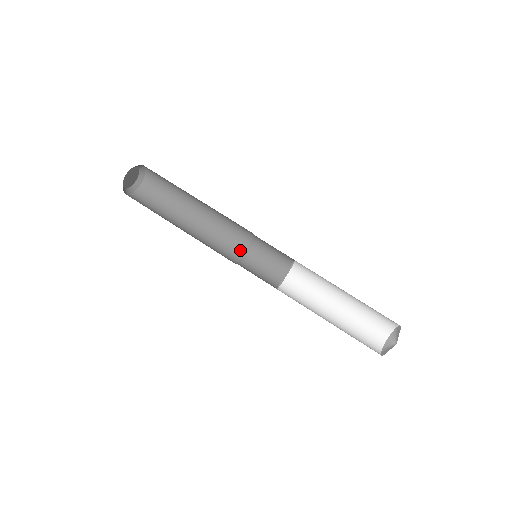
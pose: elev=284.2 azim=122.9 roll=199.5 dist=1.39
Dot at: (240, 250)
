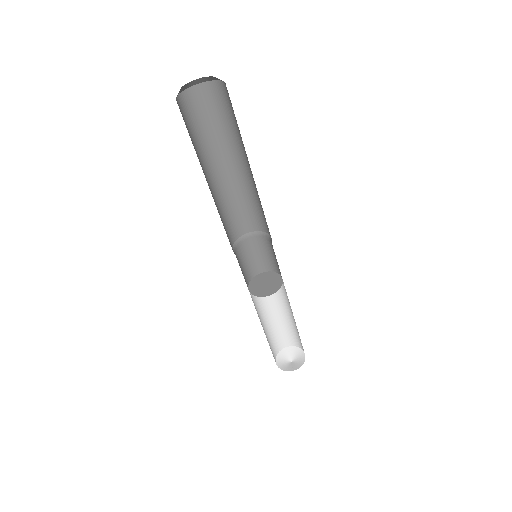
Dot at: (260, 226)
